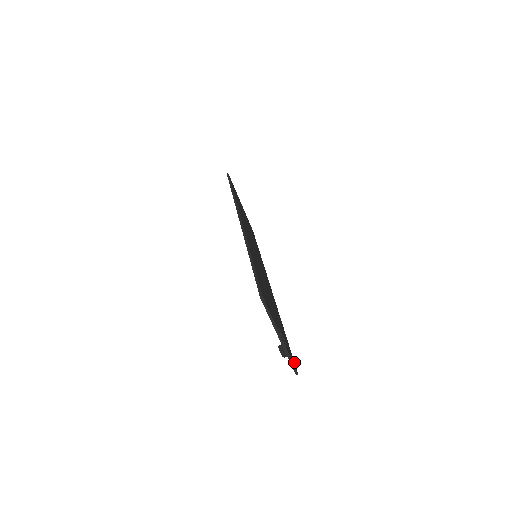
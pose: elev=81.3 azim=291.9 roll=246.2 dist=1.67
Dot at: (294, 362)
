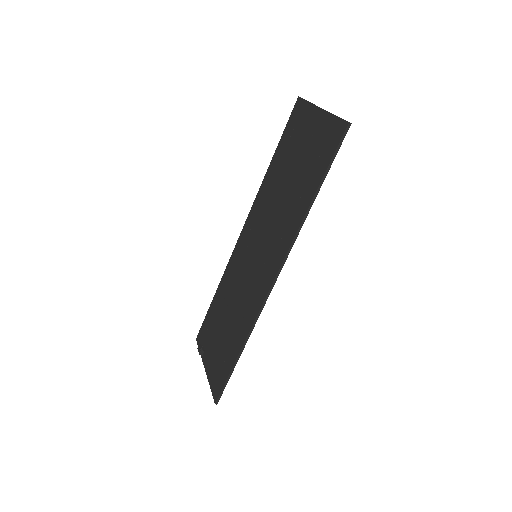
Dot at: occluded
